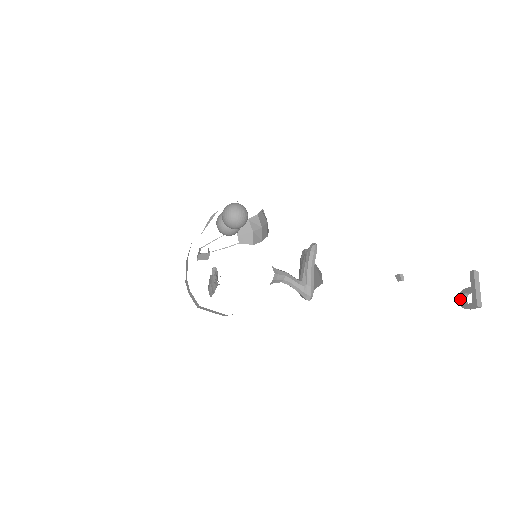
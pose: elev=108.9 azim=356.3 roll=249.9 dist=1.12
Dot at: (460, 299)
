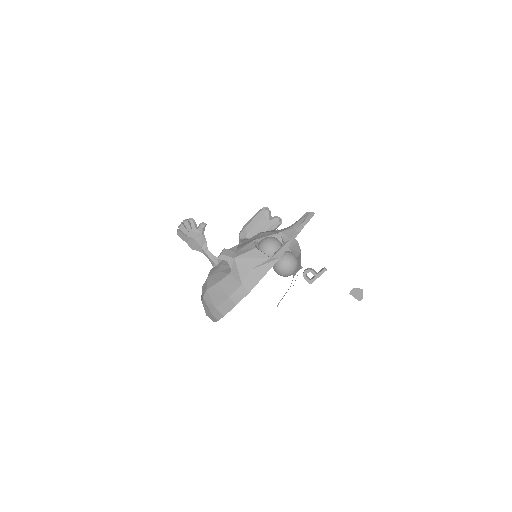
Dot at: (307, 272)
